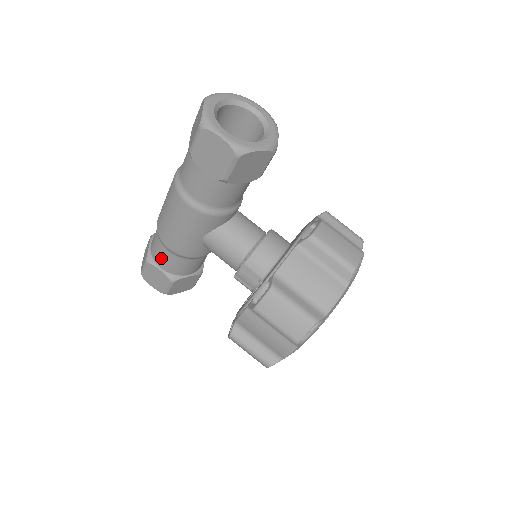
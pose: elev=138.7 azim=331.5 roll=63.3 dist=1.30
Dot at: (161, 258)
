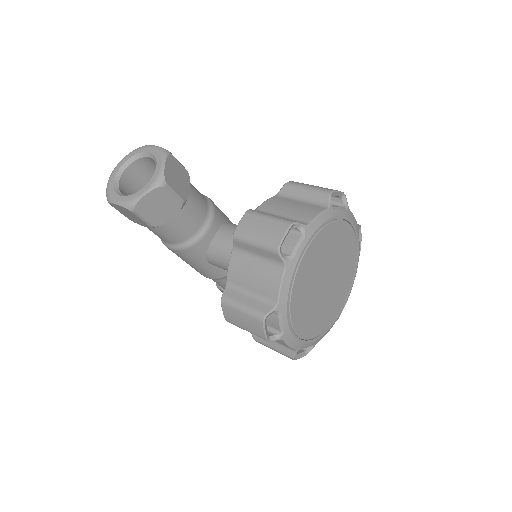
Dot at: (217, 283)
